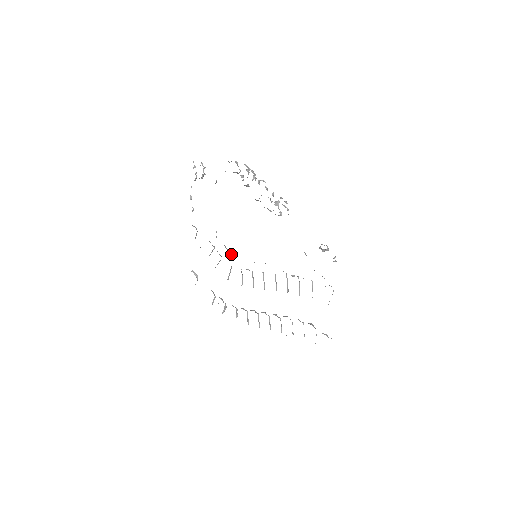
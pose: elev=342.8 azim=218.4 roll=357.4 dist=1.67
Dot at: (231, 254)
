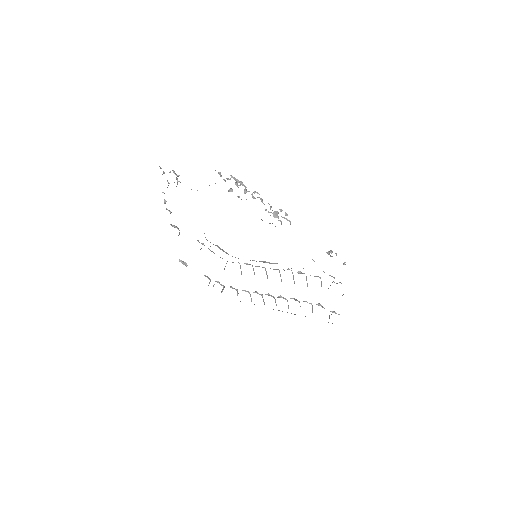
Dot at: (226, 253)
